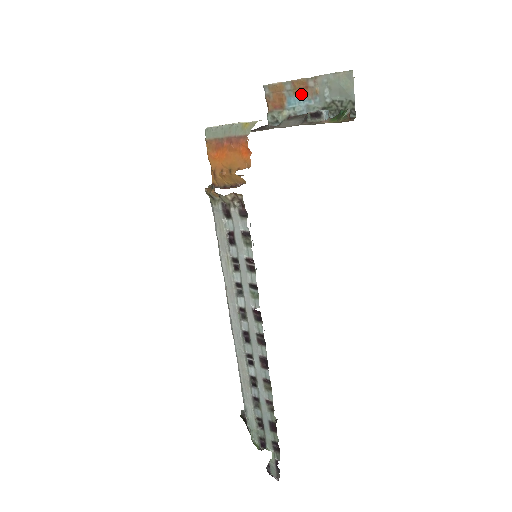
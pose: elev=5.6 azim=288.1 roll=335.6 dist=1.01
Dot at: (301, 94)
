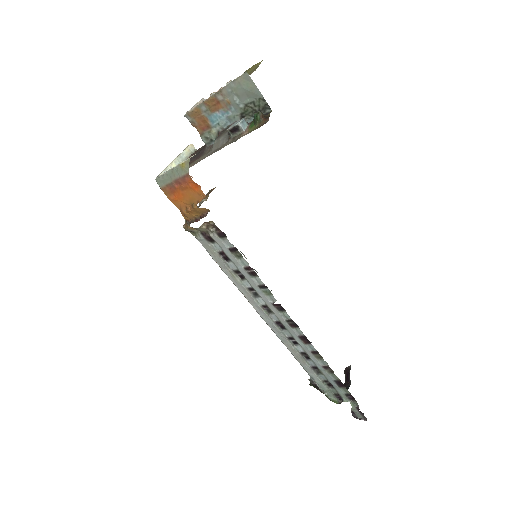
Dot at: (217, 110)
